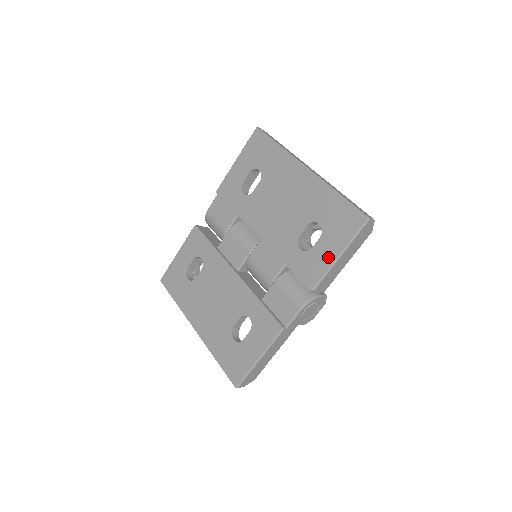
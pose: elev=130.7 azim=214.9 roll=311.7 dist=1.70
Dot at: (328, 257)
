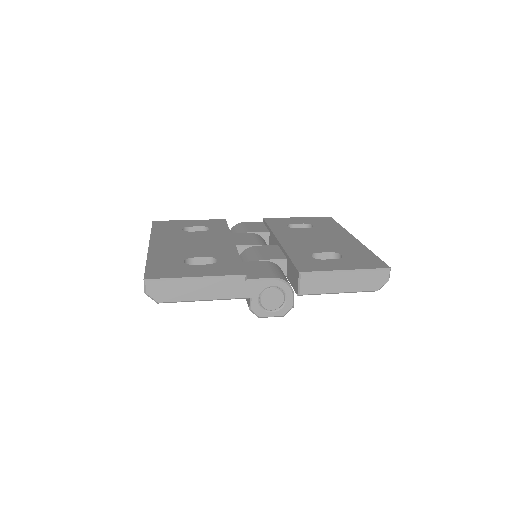
Dot at: (335, 267)
